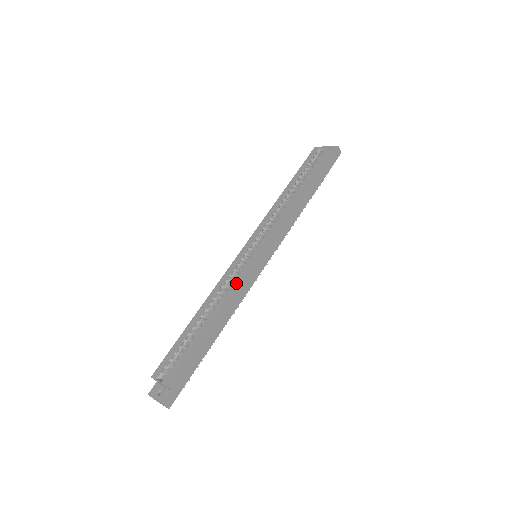
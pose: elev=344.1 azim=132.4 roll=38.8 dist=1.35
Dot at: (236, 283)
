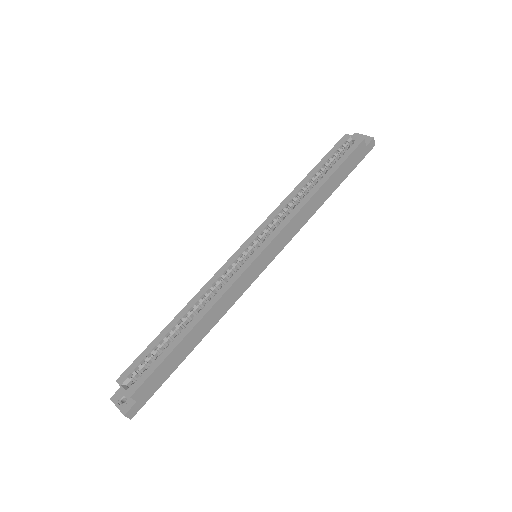
Dot at: (228, 288)
